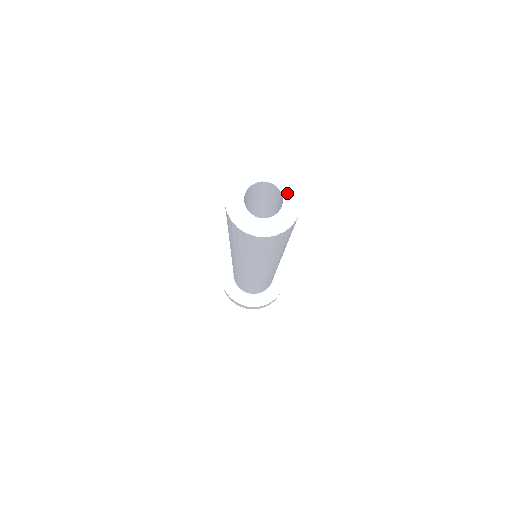
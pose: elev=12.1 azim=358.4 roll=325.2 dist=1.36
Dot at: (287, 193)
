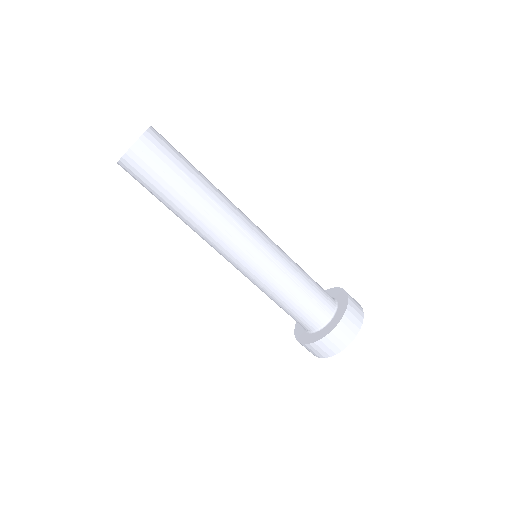
Dot at: occluded
